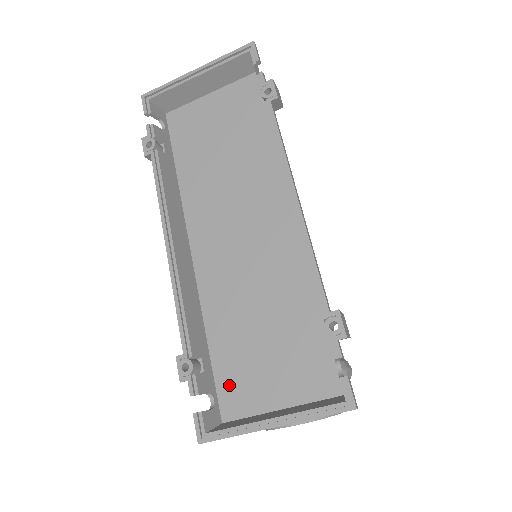
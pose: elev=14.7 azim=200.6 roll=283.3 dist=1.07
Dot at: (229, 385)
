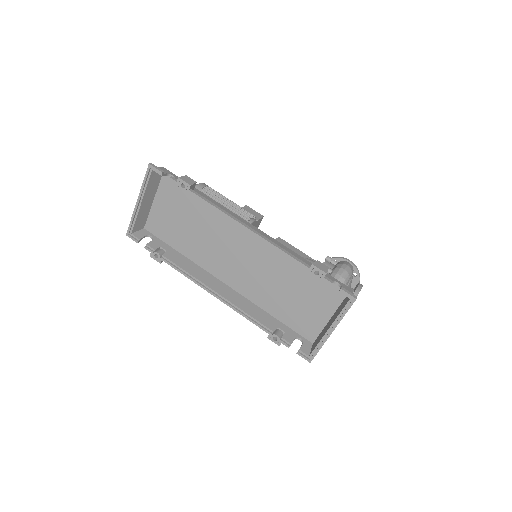
Dot at: (300, 327)
